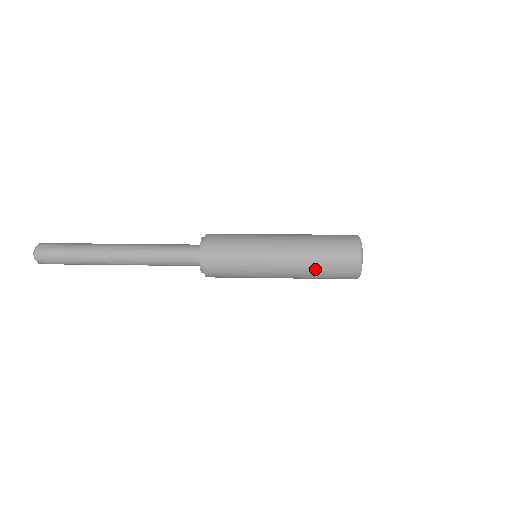
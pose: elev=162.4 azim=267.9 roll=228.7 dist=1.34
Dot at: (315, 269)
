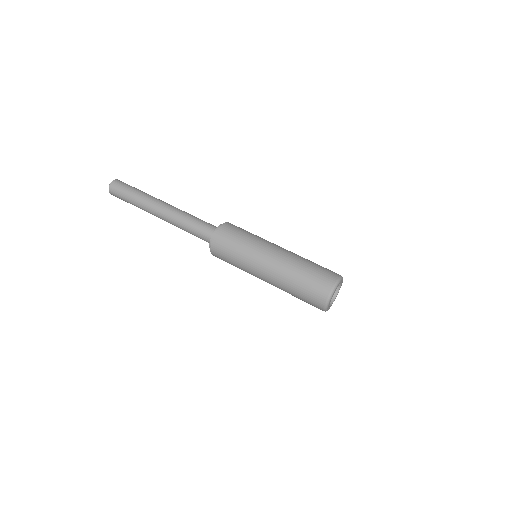
Dot at: (291, 294)
